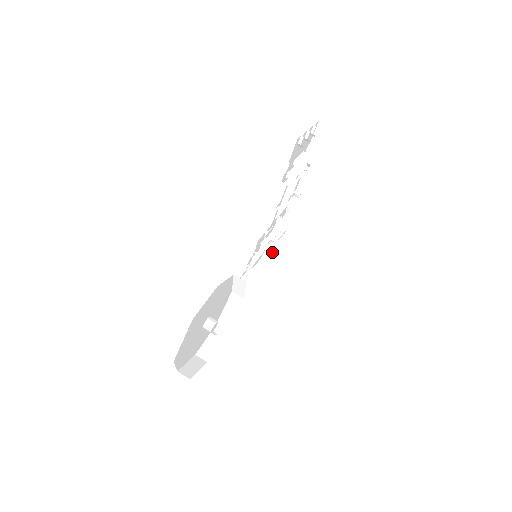
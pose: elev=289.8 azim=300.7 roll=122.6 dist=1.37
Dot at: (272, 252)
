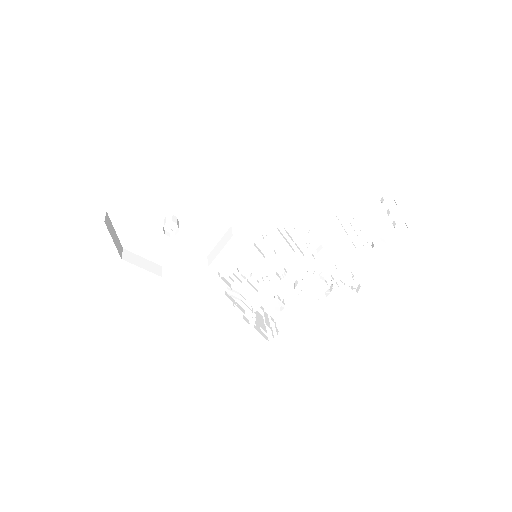
Dot at: (257, 316)
